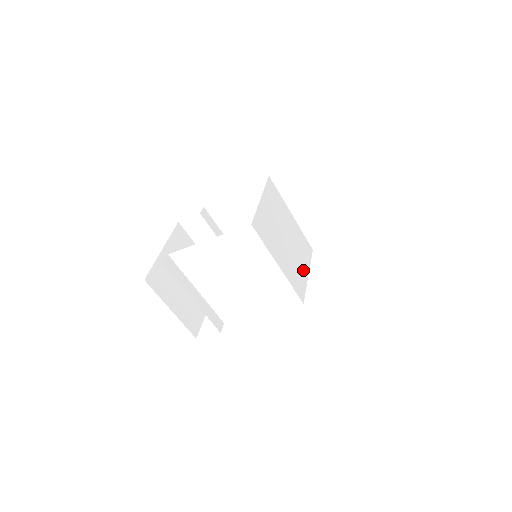
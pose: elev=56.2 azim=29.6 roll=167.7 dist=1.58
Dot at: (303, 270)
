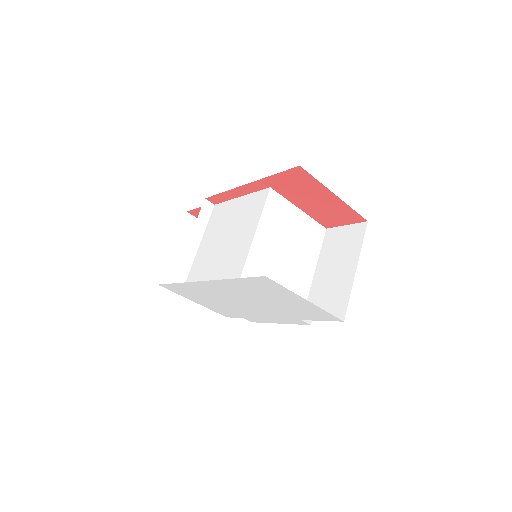
Dot at: occluded
